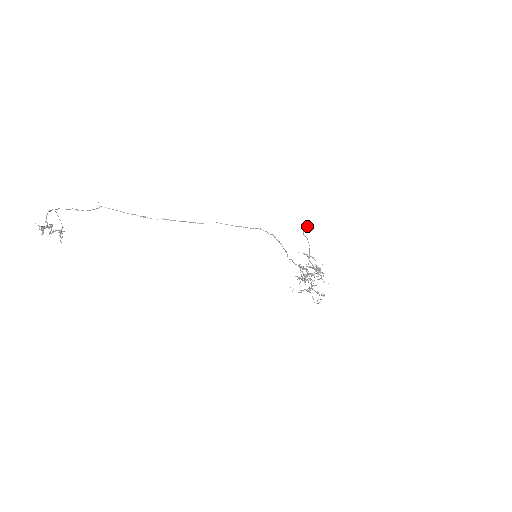
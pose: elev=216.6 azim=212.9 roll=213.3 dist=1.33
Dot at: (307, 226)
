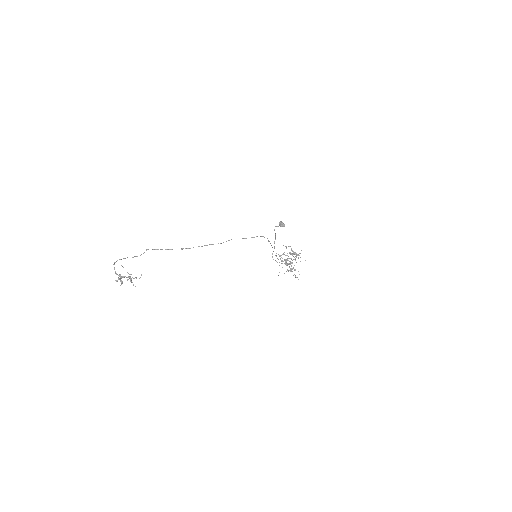
Dot at: (280, 225)
